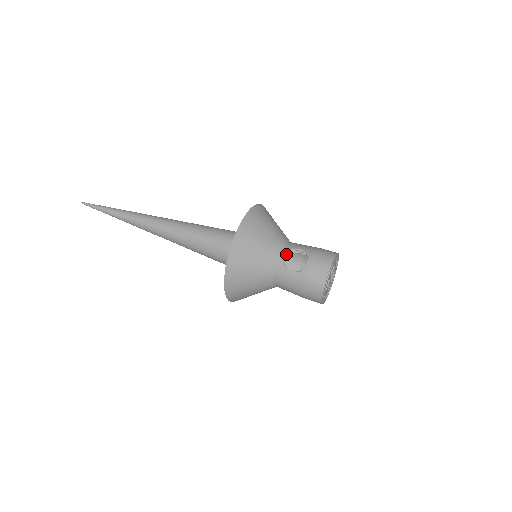
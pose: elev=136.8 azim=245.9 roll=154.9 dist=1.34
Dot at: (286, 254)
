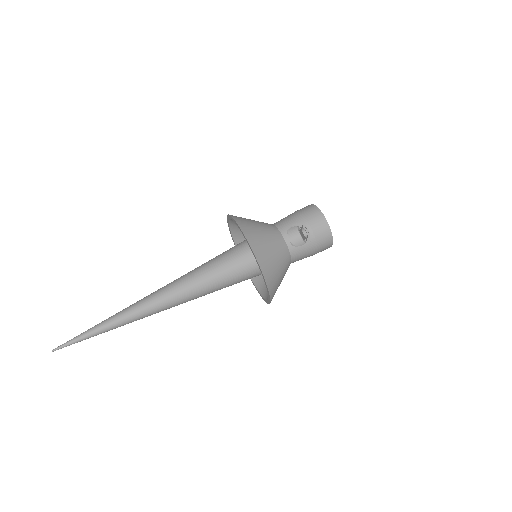
Dot at: (287, 237)
